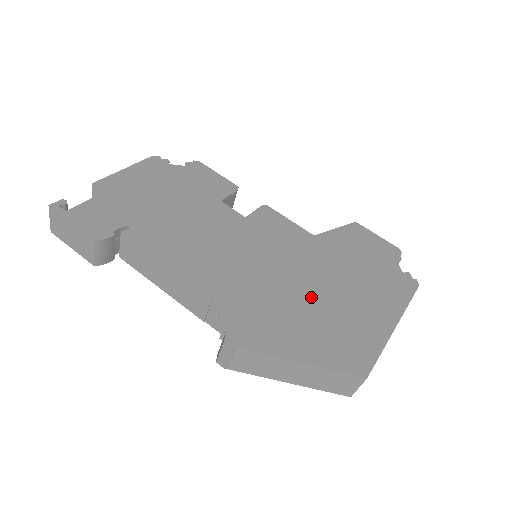
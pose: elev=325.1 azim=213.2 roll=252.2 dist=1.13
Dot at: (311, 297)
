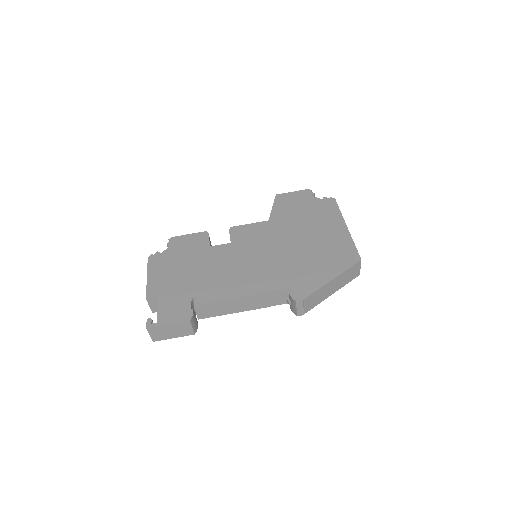
Dot at: (303, 250)
